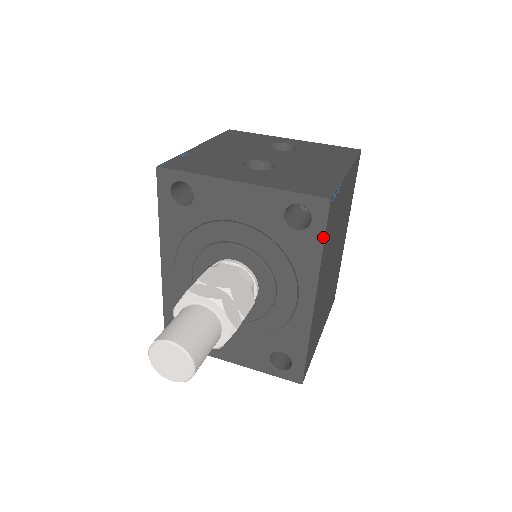
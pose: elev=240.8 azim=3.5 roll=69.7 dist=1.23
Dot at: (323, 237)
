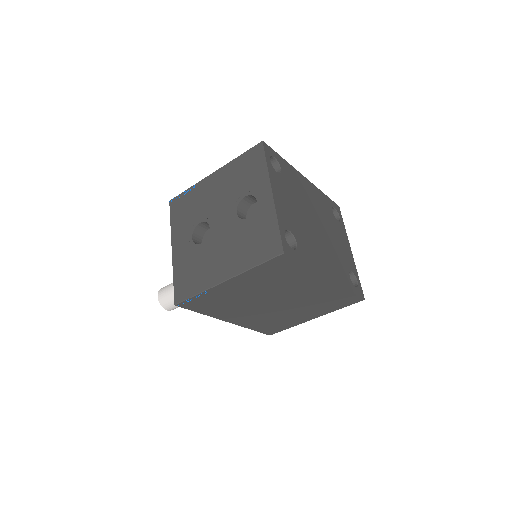
Dot at: (194, 310)
